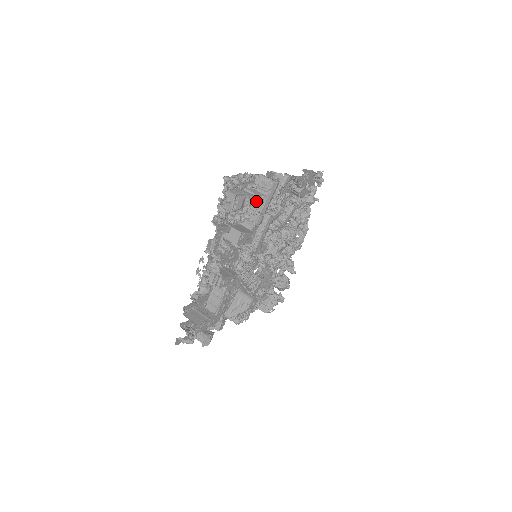
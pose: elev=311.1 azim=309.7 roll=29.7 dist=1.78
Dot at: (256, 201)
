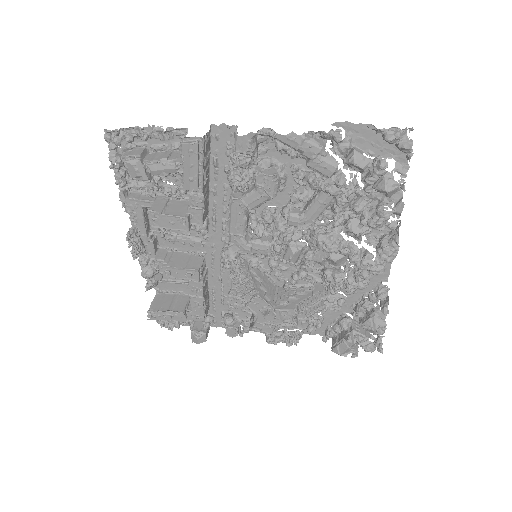
Dot at: (164, 169)
